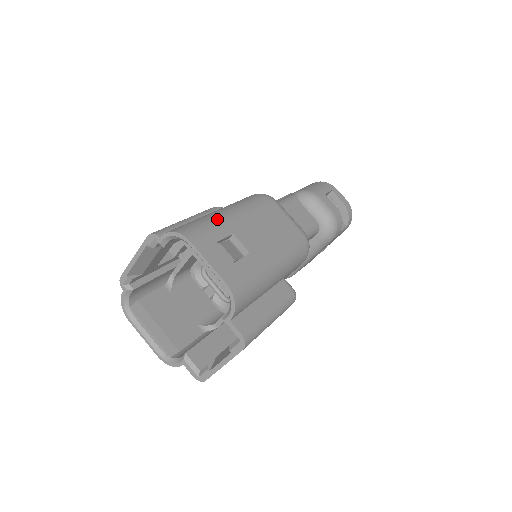
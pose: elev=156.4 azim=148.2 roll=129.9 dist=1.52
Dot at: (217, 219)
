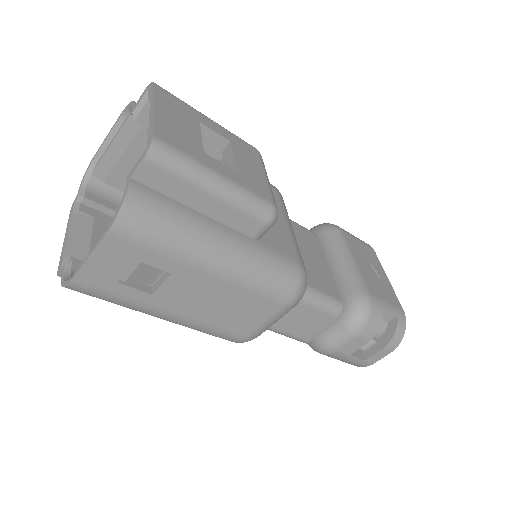
Dot at: occluded
